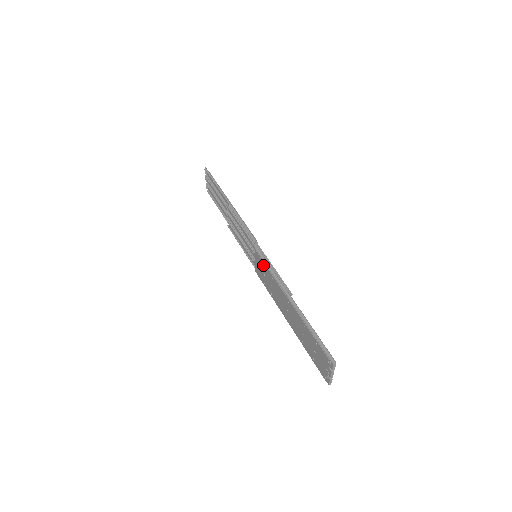
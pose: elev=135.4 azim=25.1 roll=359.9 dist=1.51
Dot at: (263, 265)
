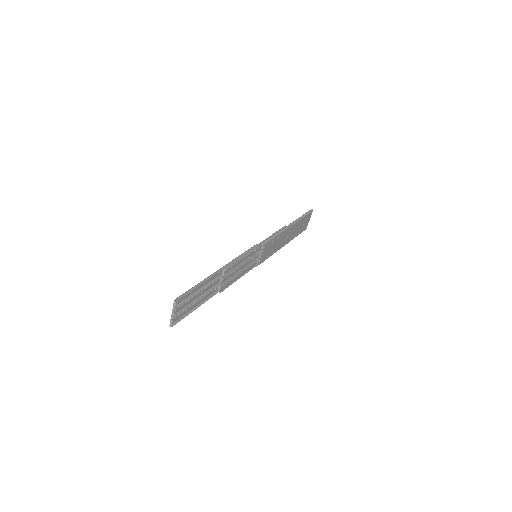
Dot at: occluded
